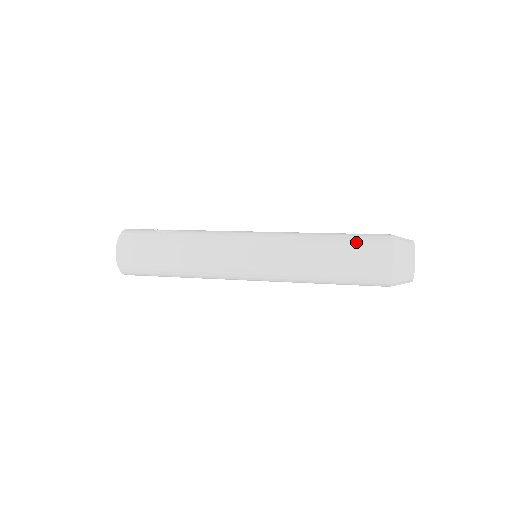
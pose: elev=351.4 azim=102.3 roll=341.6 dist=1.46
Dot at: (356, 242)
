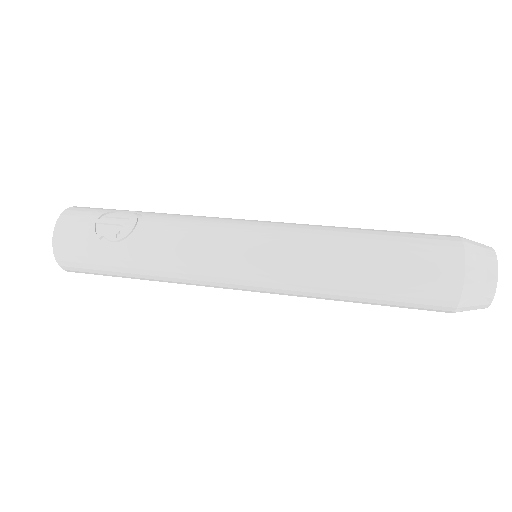
Dot at: (405, 287)
